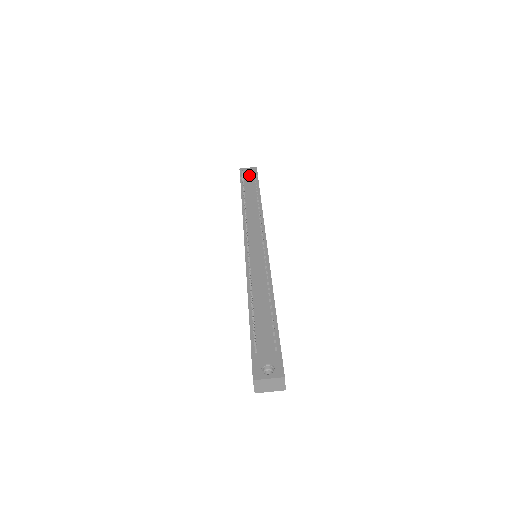
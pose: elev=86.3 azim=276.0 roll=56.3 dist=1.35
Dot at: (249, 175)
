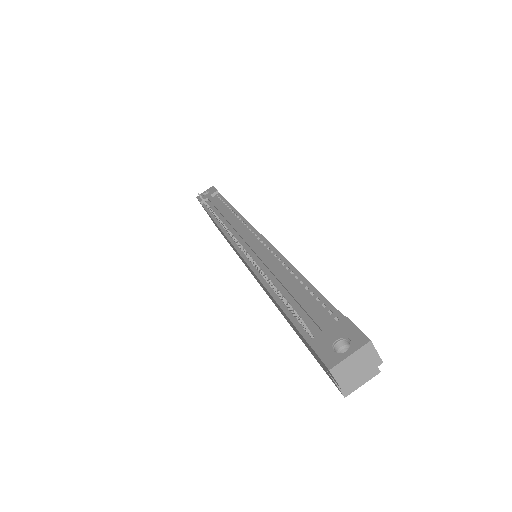
Dot at: (208, 195)
